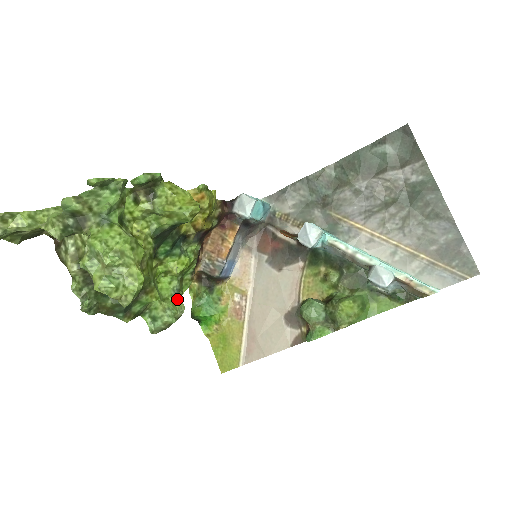
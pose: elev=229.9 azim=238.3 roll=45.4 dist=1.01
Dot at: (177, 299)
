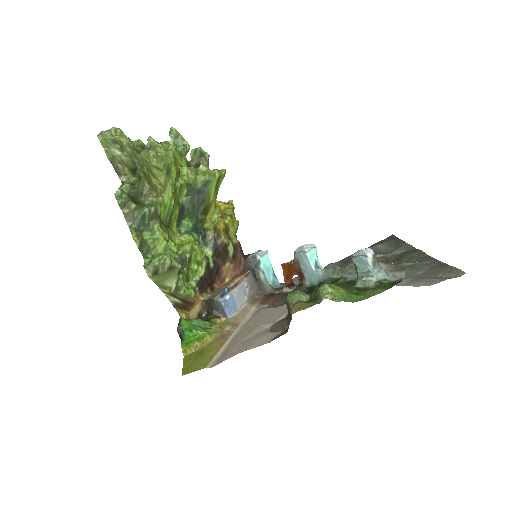
Dot at: (178, 260)
